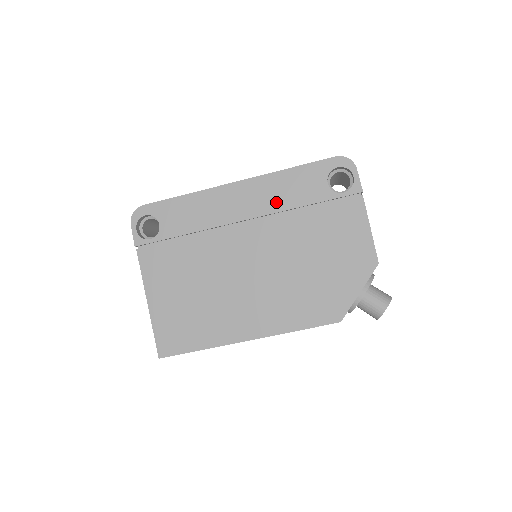
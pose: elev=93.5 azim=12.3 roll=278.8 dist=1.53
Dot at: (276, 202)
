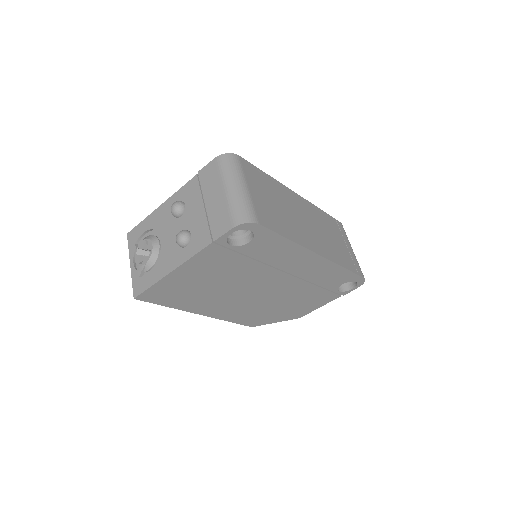
Dot at: (315, 277)
